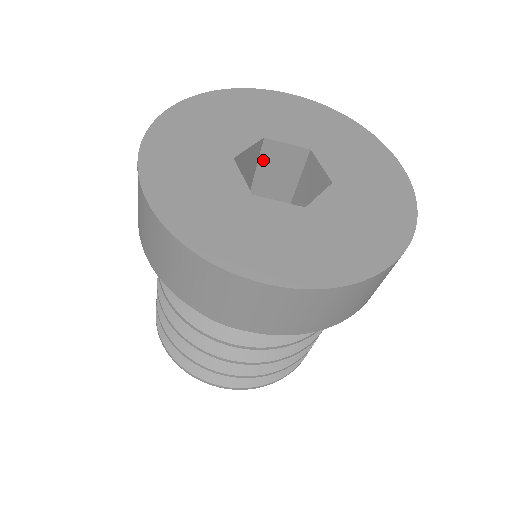
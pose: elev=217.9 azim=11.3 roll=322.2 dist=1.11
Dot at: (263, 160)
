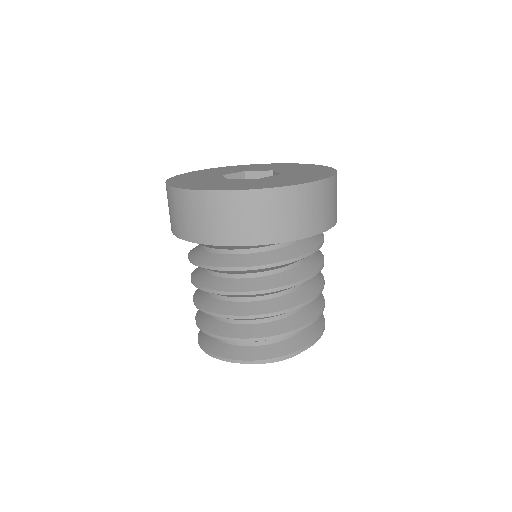
Dot at: occluded
